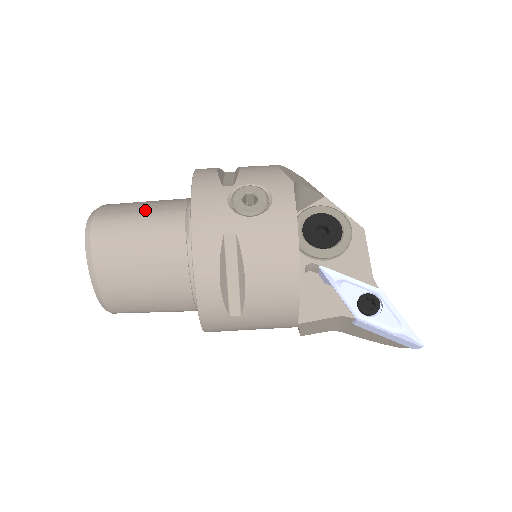
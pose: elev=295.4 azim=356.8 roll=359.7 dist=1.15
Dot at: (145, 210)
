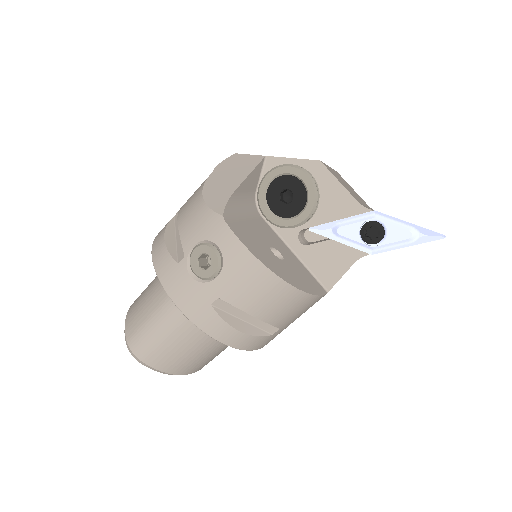
Dot at: (151, 312)
